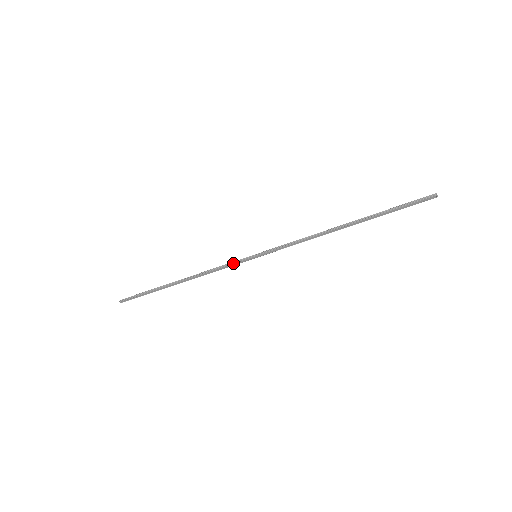
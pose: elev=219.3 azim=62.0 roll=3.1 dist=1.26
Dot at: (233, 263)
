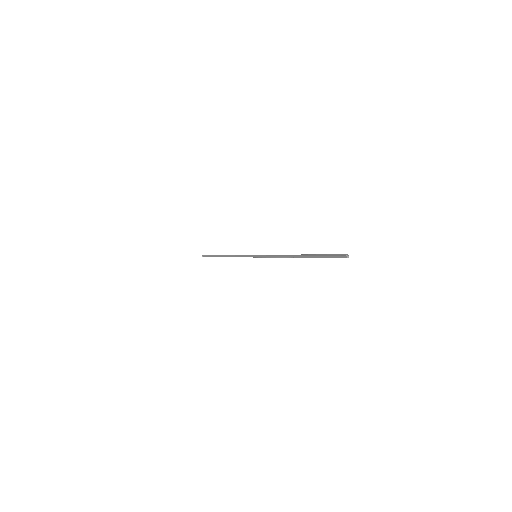
Dot at: (245, 255)
